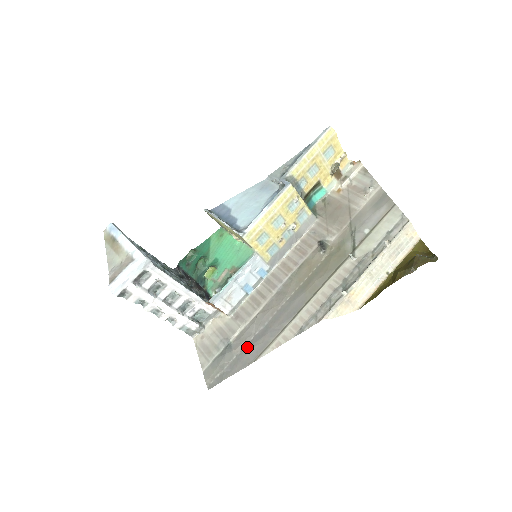
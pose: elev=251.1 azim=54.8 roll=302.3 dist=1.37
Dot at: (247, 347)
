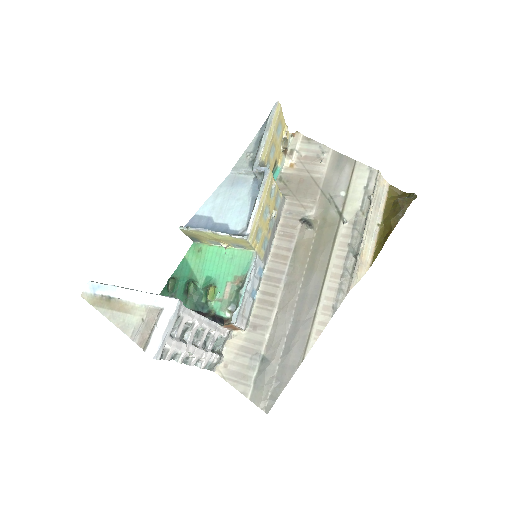
Dot at: (285, 351)
